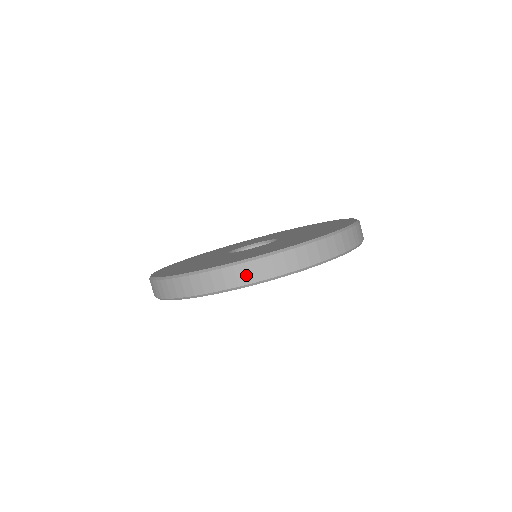
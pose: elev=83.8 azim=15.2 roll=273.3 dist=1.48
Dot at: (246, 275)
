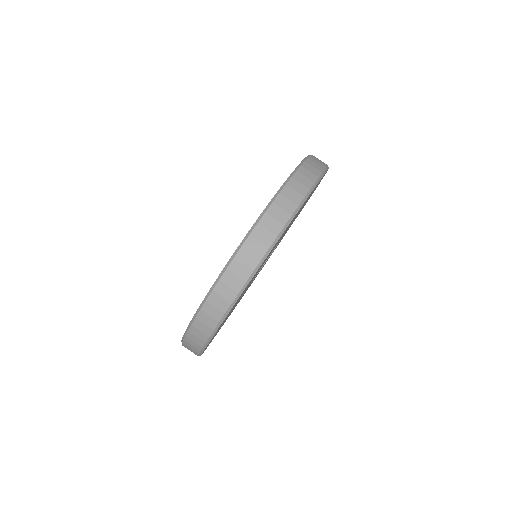
Dot at: (275, 222)
